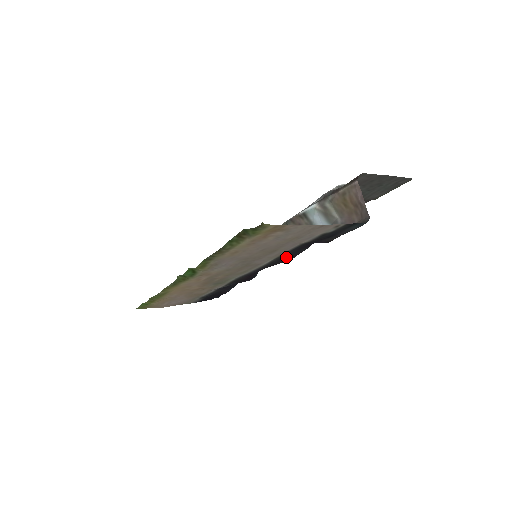
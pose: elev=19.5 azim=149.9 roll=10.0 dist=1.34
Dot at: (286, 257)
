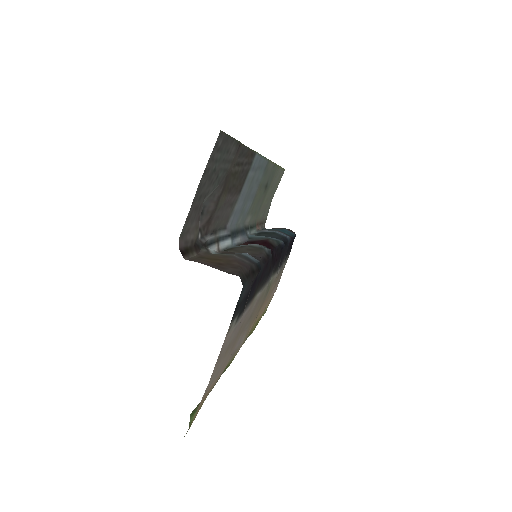
Dot at: (263, 275)
